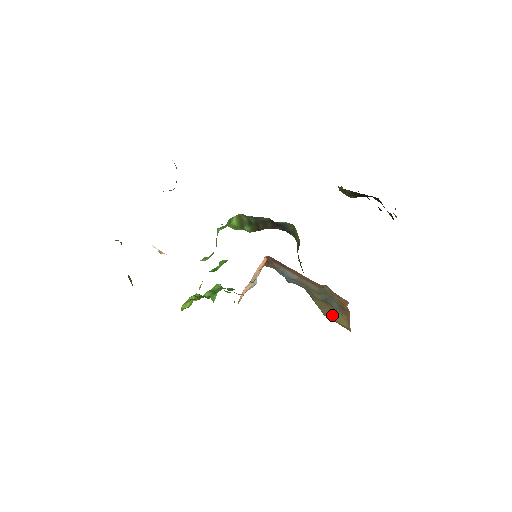
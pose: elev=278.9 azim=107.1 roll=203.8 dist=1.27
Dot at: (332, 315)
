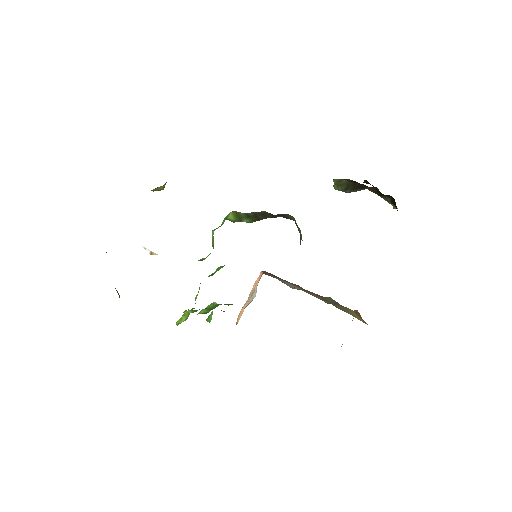
Dot at: (346, 310)
